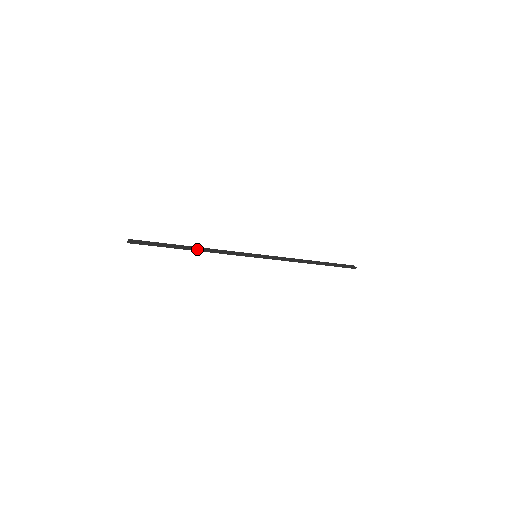
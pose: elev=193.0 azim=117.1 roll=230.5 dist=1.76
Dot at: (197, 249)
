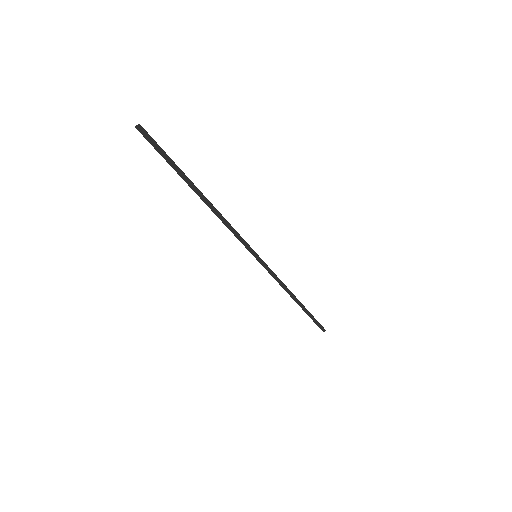
Dot at: (208, 201)
